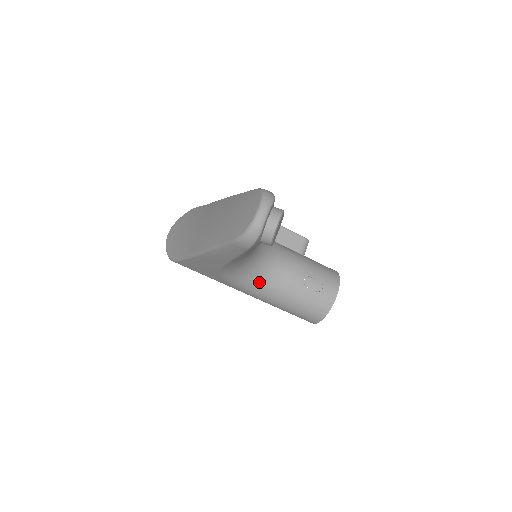
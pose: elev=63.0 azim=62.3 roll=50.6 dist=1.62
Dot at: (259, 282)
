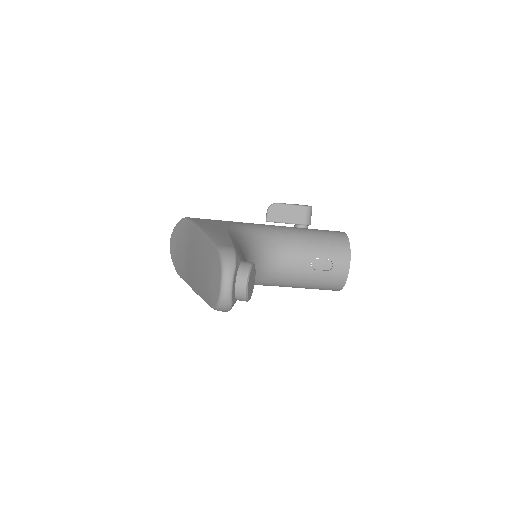
Dot at: (266, 279)
